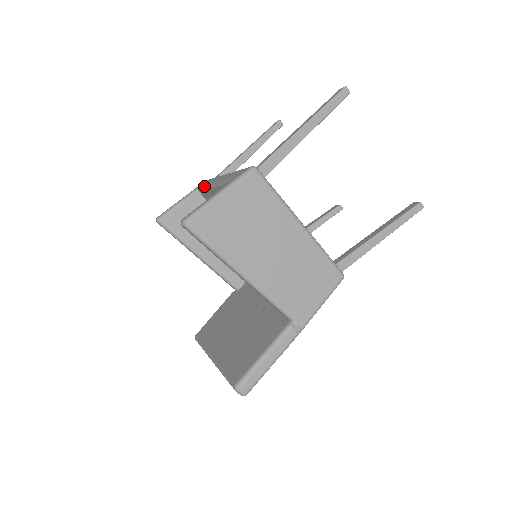
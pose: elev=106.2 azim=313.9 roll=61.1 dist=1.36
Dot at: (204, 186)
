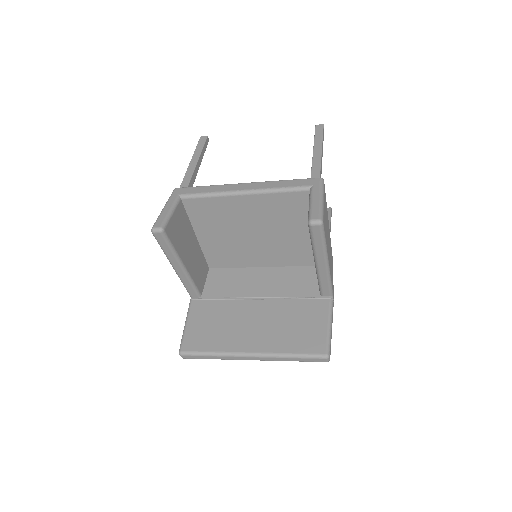
Dot at: (207, 193)
